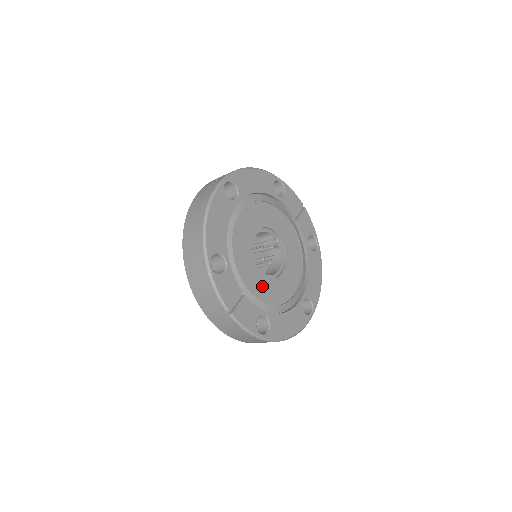
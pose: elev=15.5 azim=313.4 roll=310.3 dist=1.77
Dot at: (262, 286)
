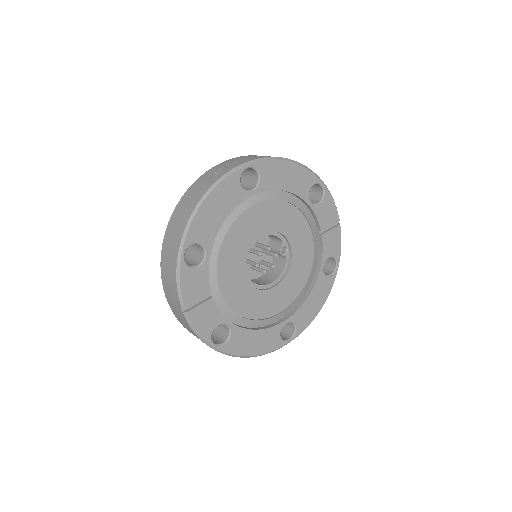
Dot at: (241, 294)
